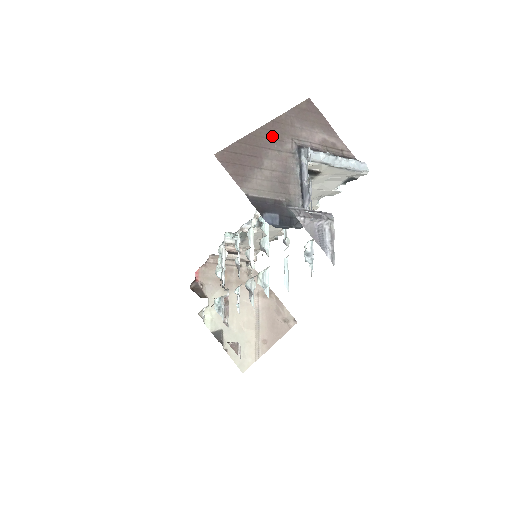
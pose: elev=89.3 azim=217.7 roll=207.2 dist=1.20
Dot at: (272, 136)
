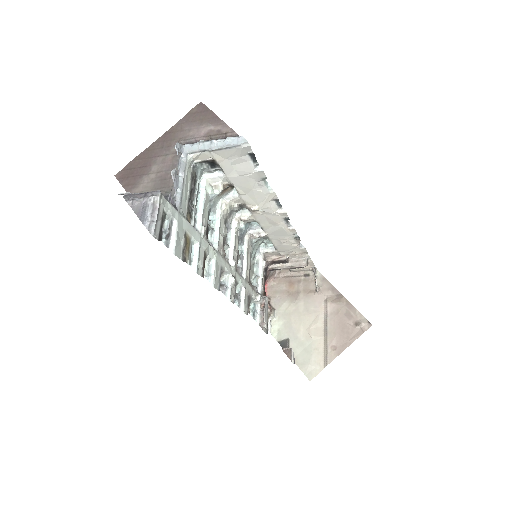
Dot at: (163, 145)
